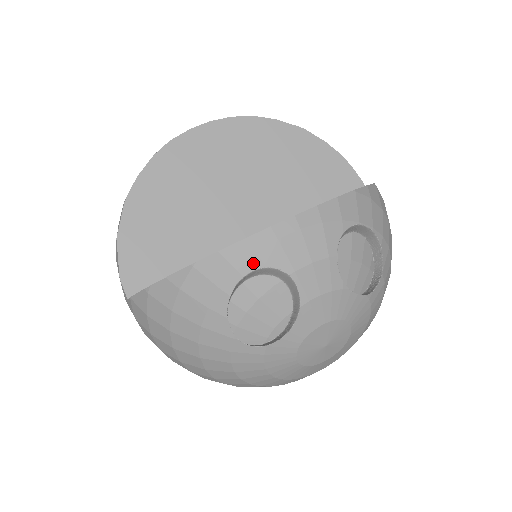
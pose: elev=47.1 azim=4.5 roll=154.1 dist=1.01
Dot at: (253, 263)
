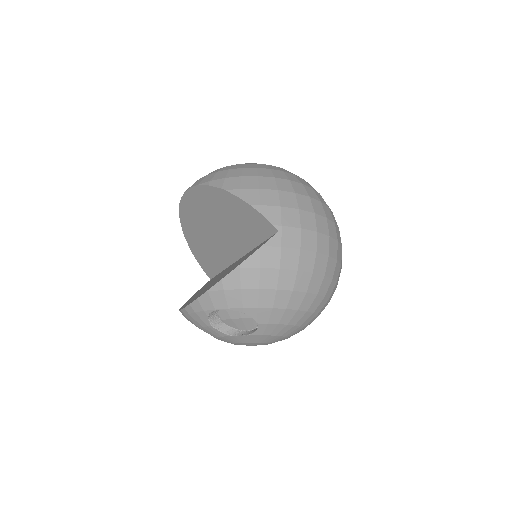
Dot at: (188, 320)
